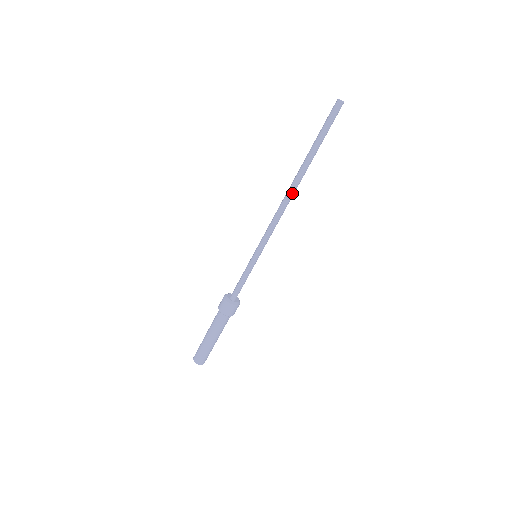
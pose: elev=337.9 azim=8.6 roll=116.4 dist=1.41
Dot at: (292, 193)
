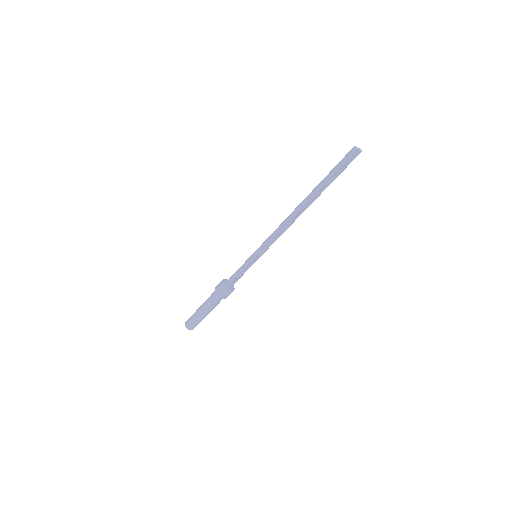
Dot at: (296, 212)
